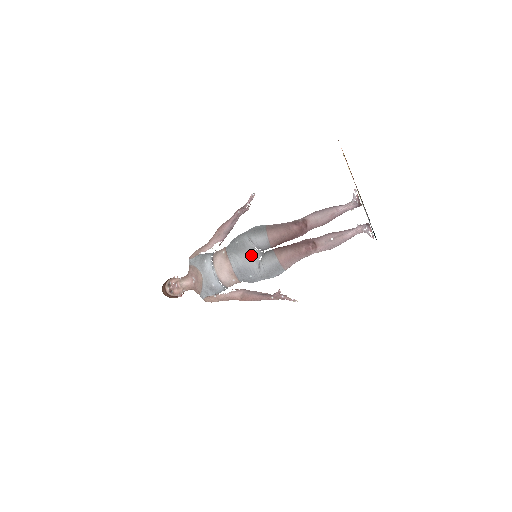
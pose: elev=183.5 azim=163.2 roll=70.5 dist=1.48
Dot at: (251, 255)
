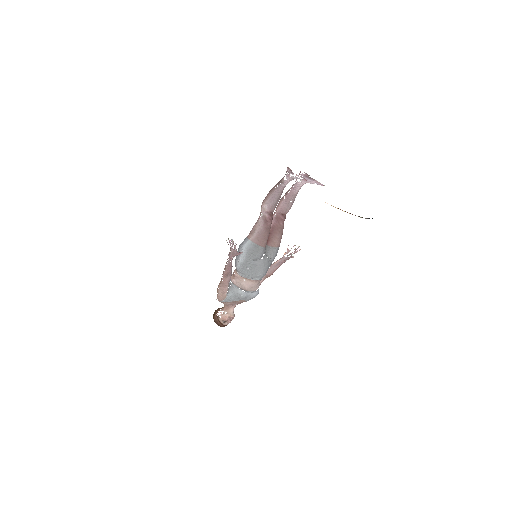
Dot at: (264, 264)
